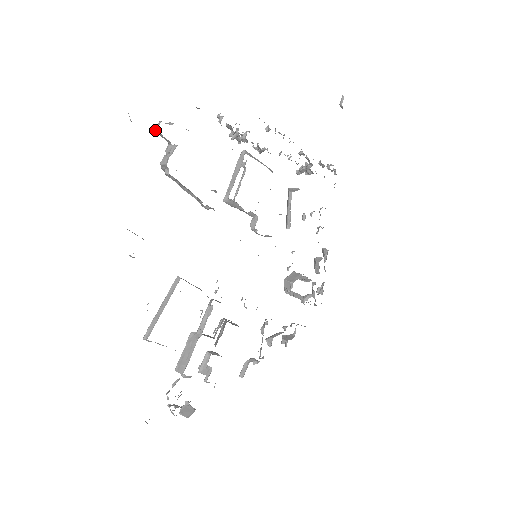
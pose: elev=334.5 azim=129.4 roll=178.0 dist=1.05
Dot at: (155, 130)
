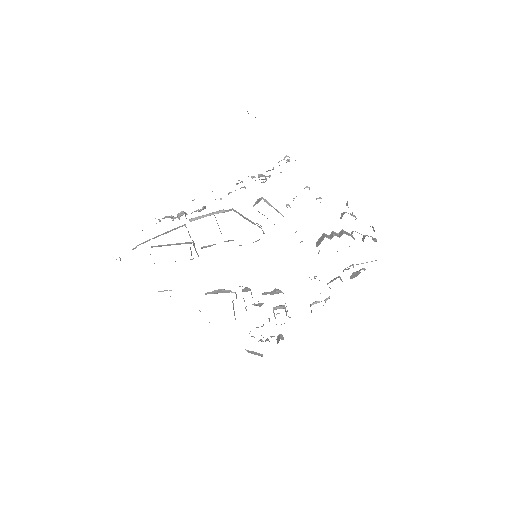
Dot at: occluded
